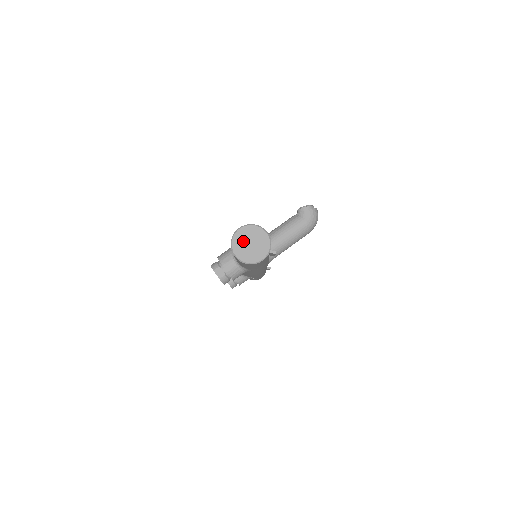
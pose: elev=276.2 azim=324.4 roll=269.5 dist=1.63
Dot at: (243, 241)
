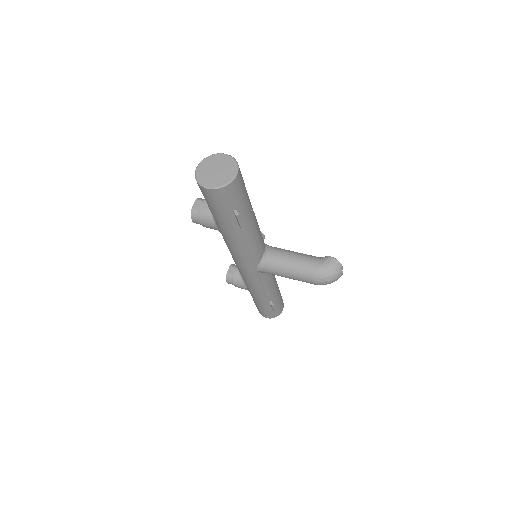
Dot at: (214, 163)
